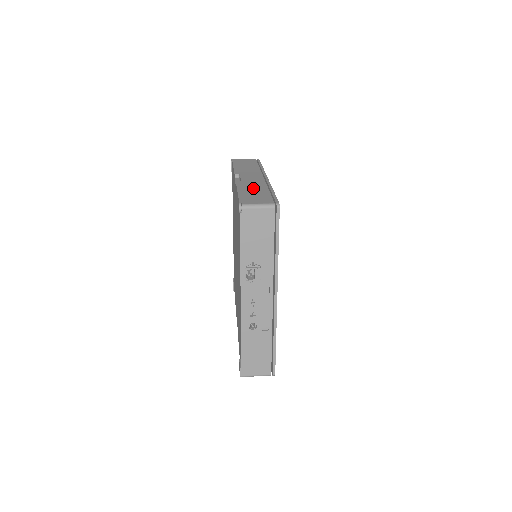
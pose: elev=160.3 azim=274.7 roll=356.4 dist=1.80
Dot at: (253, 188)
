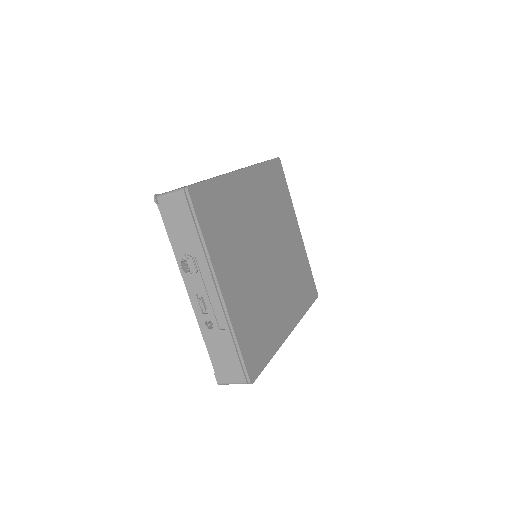
Dot at: occluded
